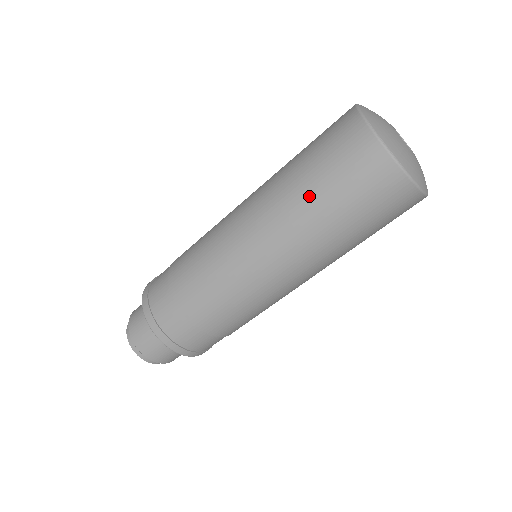
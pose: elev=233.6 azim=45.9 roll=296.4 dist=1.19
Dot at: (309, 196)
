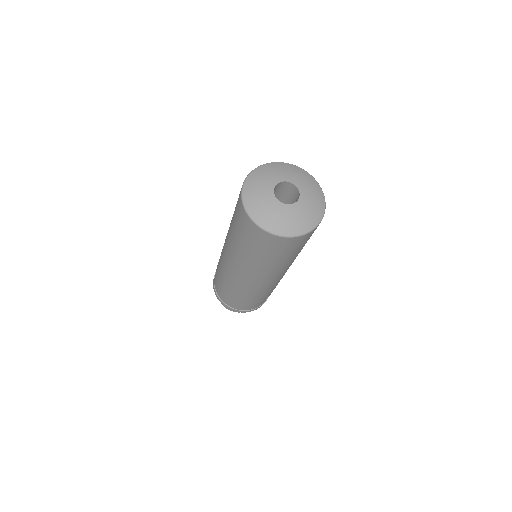
Dot at: (245, 252)
